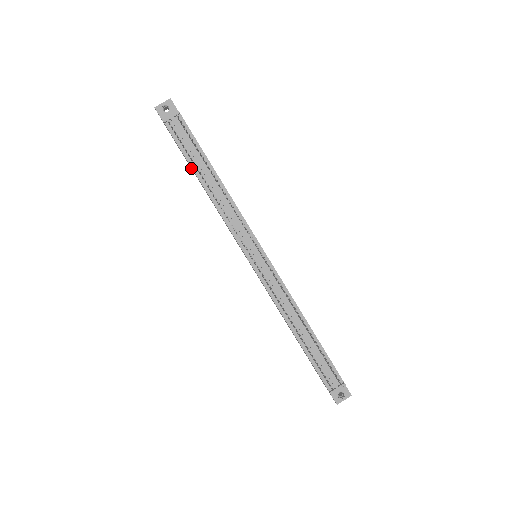
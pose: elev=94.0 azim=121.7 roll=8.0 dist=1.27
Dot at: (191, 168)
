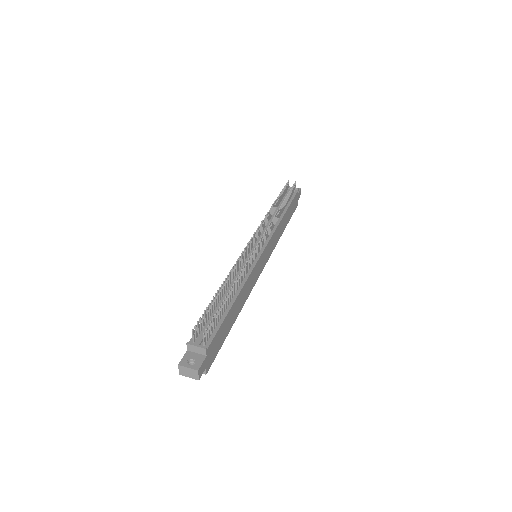
Dot at: occluded
